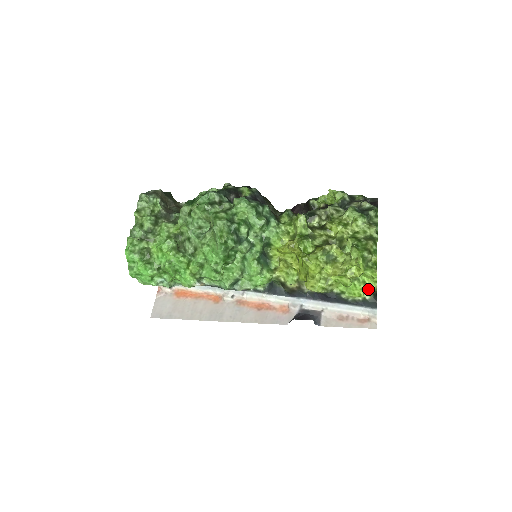
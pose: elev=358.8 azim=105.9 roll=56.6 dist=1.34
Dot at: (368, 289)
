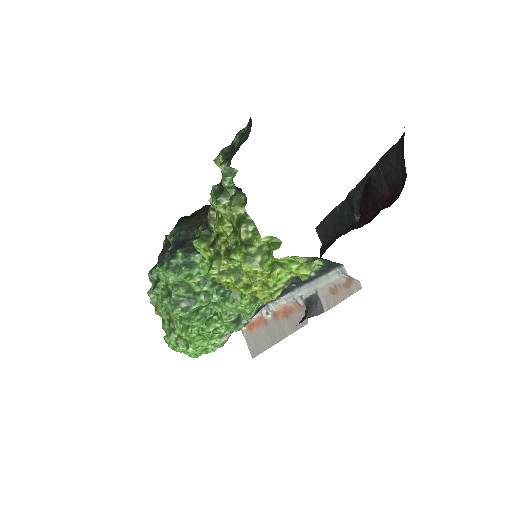
Dot at: (304, 263)
